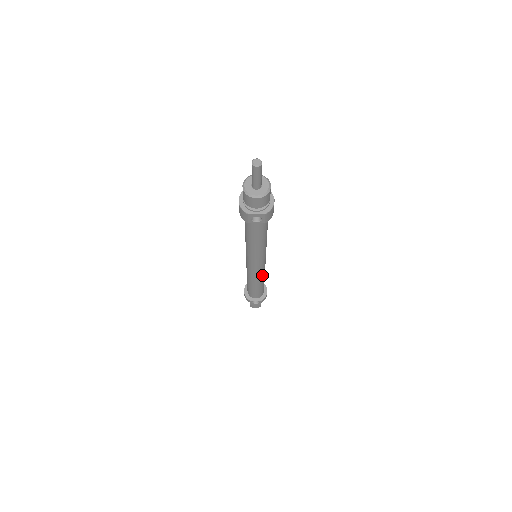
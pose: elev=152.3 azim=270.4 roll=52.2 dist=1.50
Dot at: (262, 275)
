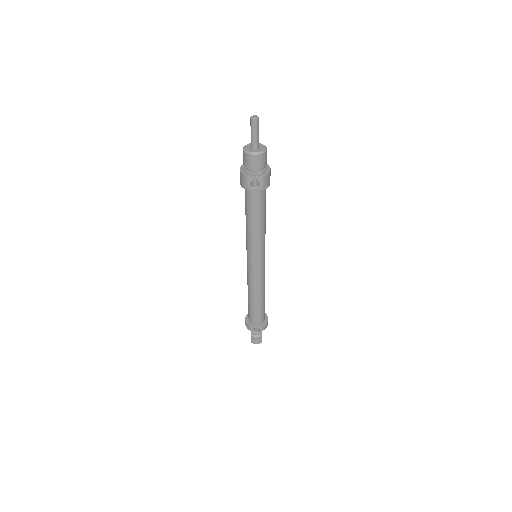
Dot at: (262, 283)
